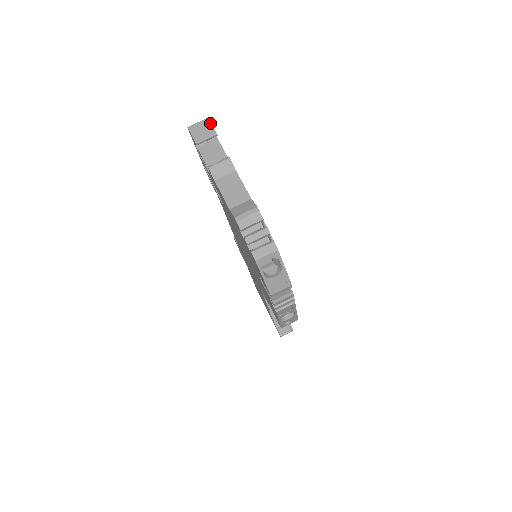
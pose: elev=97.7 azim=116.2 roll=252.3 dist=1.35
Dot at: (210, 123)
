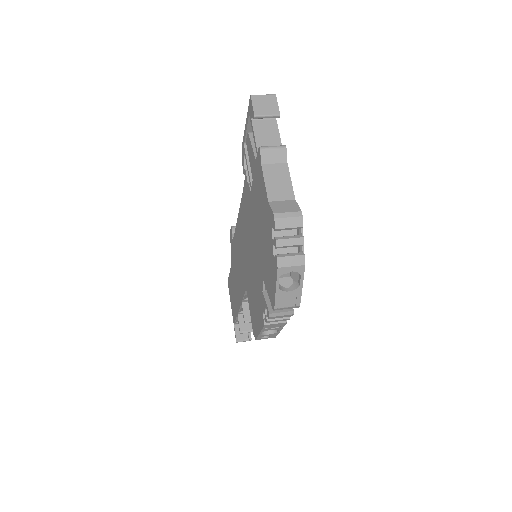
Dot at: (276, 101)
